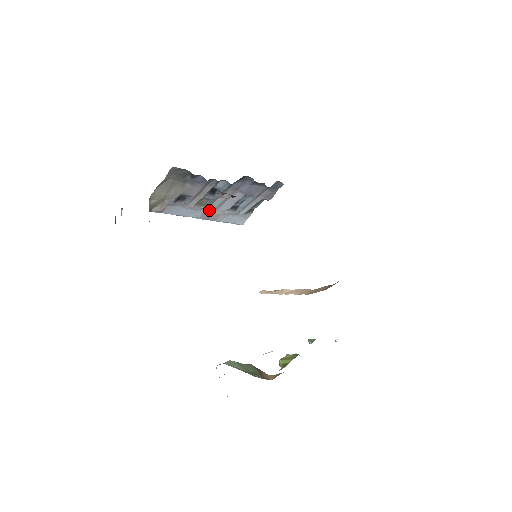
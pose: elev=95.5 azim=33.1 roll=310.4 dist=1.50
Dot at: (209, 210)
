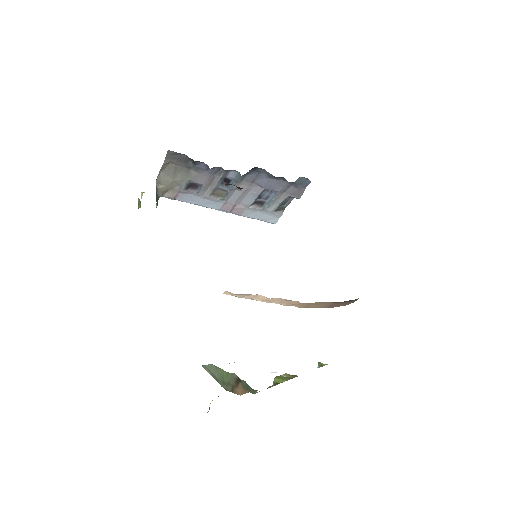
Dot at: (230, 203)
